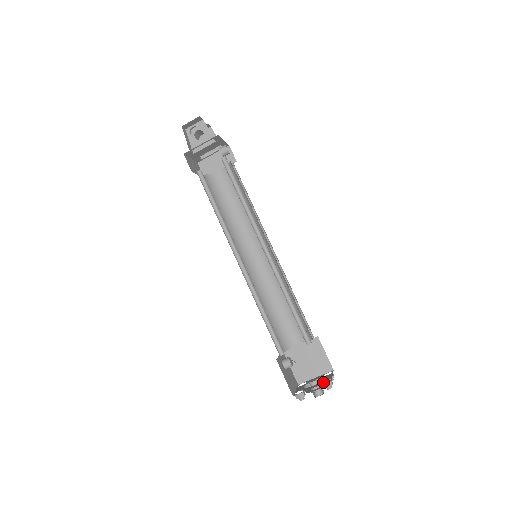
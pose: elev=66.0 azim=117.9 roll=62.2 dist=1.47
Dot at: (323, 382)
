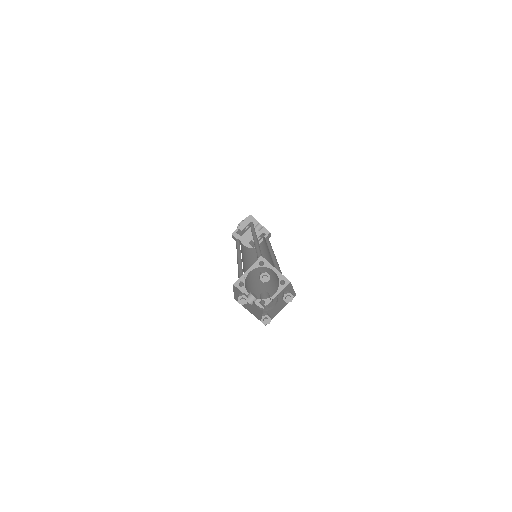
Dot at: occluded
